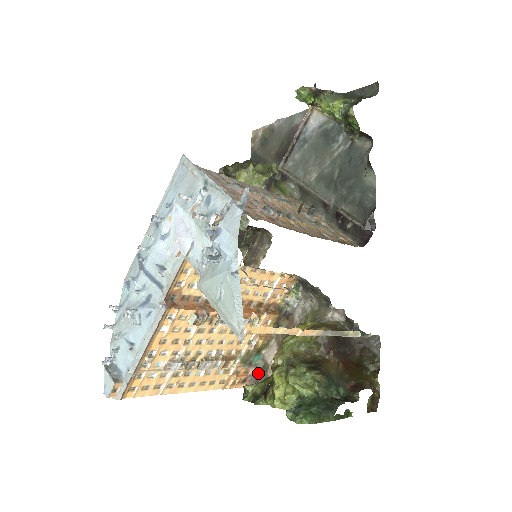
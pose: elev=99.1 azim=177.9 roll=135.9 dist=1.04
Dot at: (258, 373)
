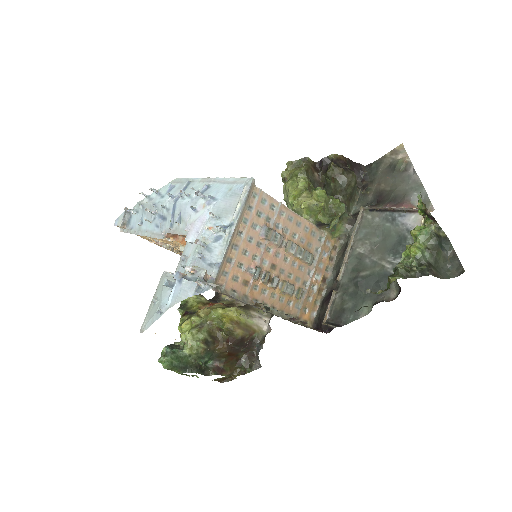
Dot at: occluded
